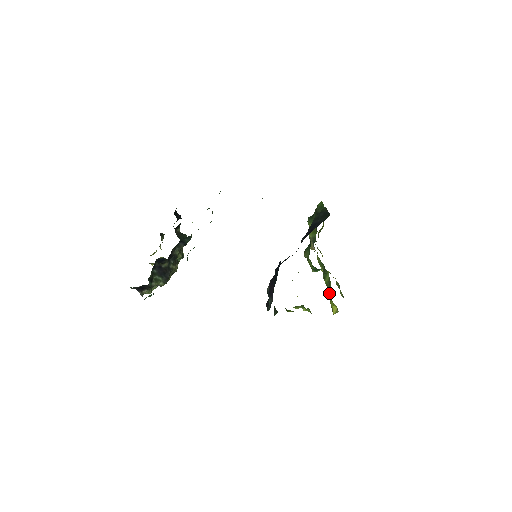
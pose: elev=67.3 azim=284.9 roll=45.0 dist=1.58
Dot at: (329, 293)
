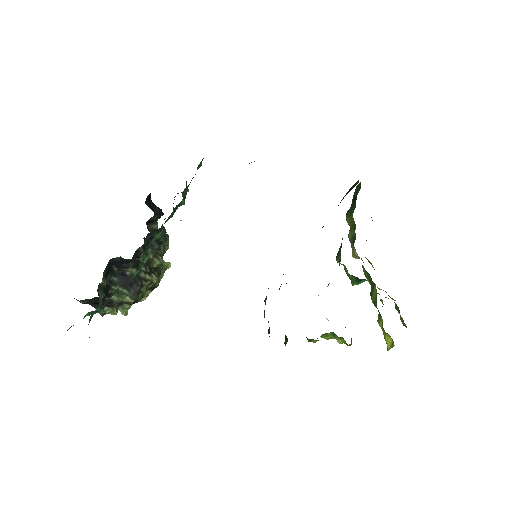
Dot at: (379, 317)
